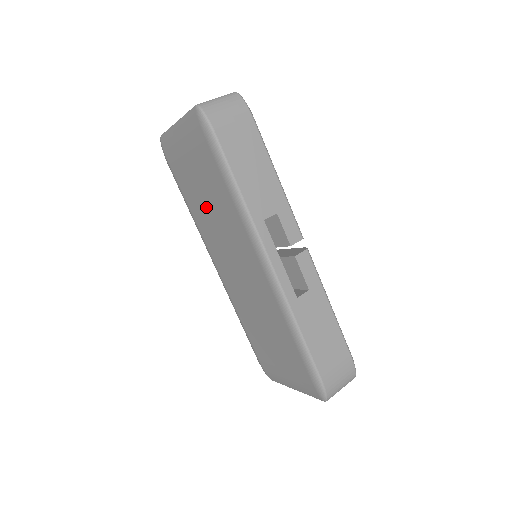
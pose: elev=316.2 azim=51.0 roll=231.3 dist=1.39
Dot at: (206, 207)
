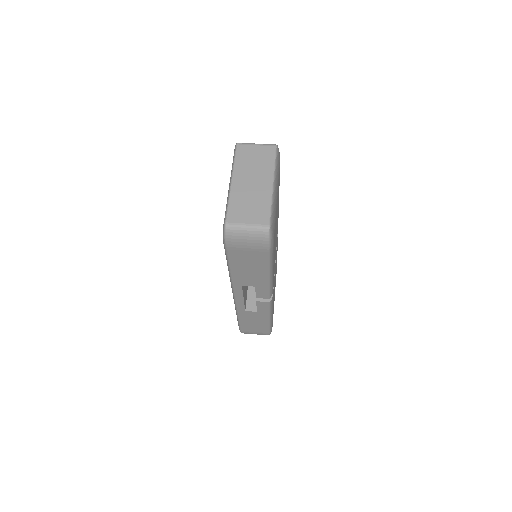
Dot at: occluded
